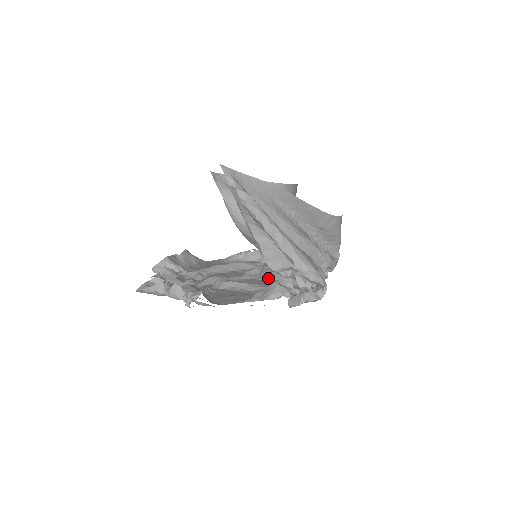
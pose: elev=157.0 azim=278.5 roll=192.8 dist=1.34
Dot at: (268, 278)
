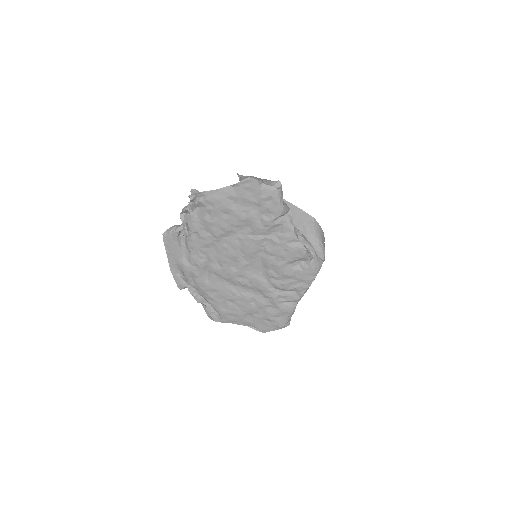
Dot at: (257, 247)
